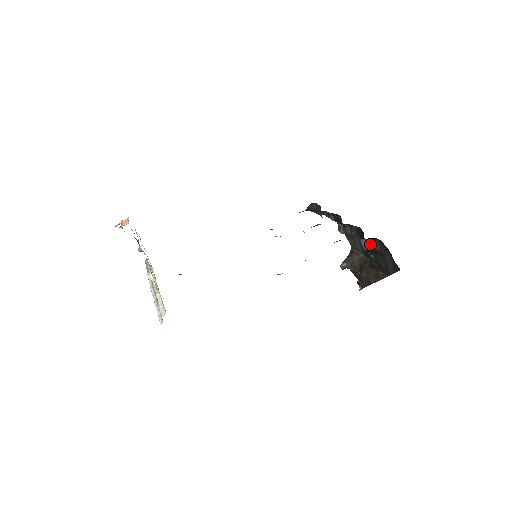
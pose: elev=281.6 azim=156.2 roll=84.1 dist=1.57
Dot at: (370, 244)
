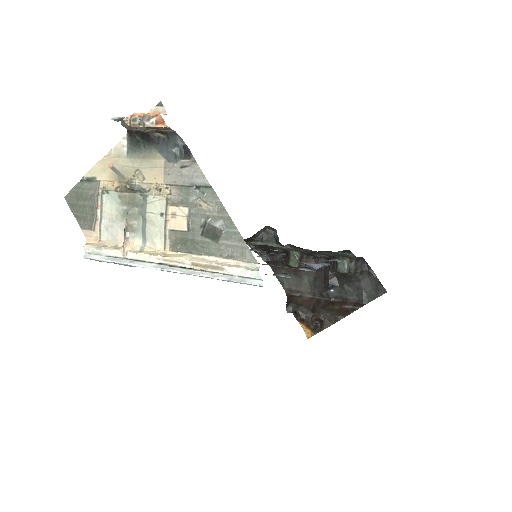
Dot at: (353, 266)
